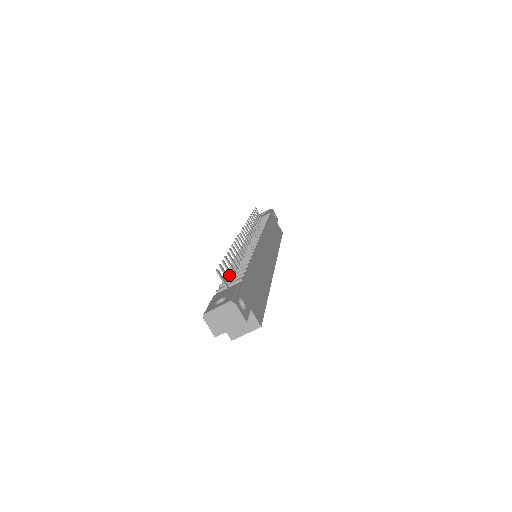
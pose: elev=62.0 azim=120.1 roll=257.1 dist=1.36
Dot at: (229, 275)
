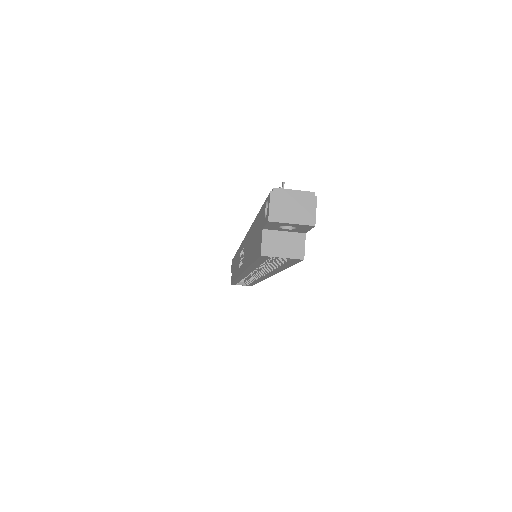
Dot at: occluded
